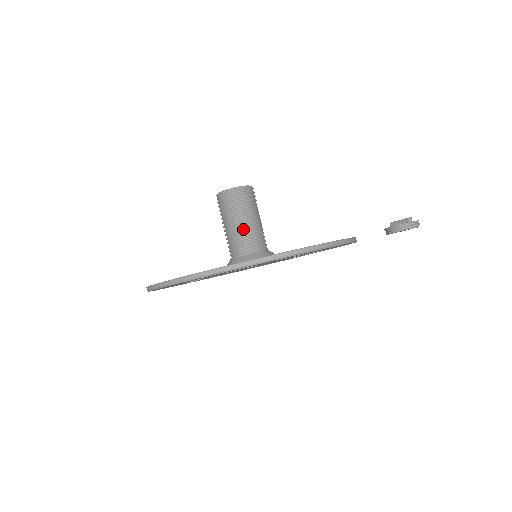
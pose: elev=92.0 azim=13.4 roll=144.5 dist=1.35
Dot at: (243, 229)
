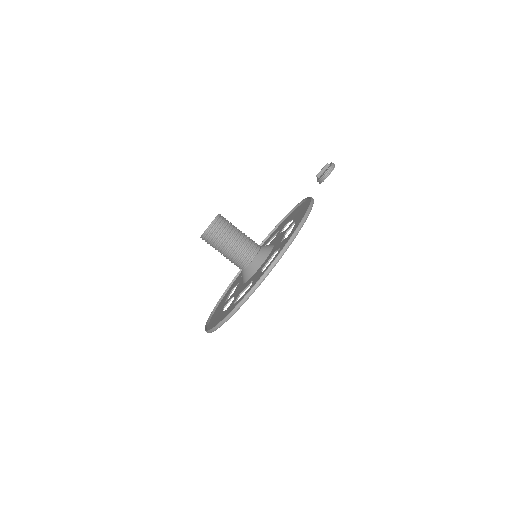
Dot at: (239, 243)
